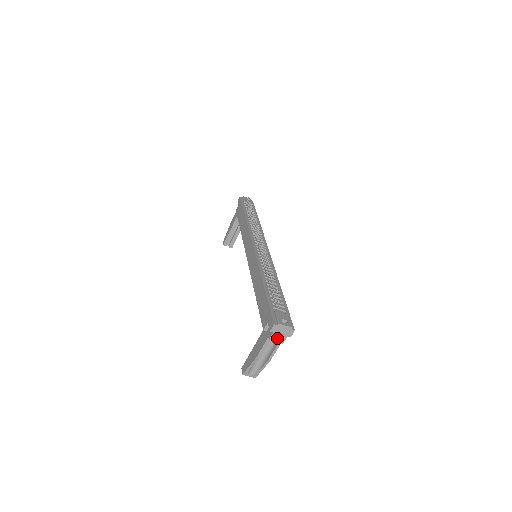
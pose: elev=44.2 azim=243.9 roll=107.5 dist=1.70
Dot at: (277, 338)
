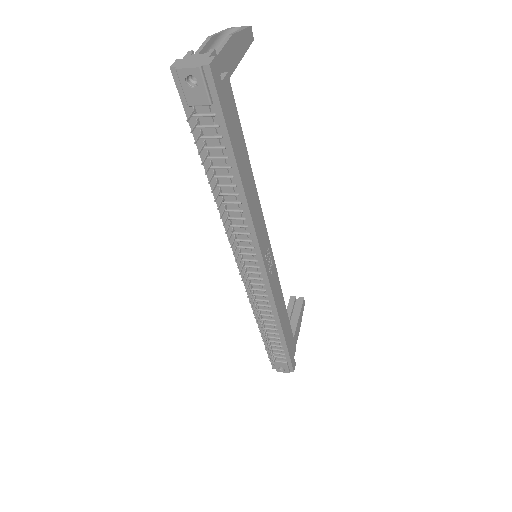
Dot at: occluded
